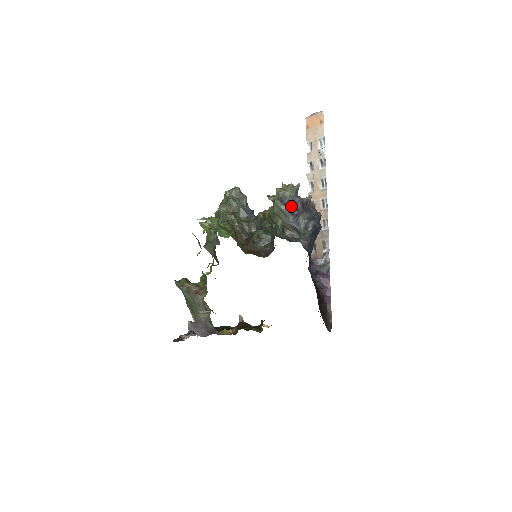
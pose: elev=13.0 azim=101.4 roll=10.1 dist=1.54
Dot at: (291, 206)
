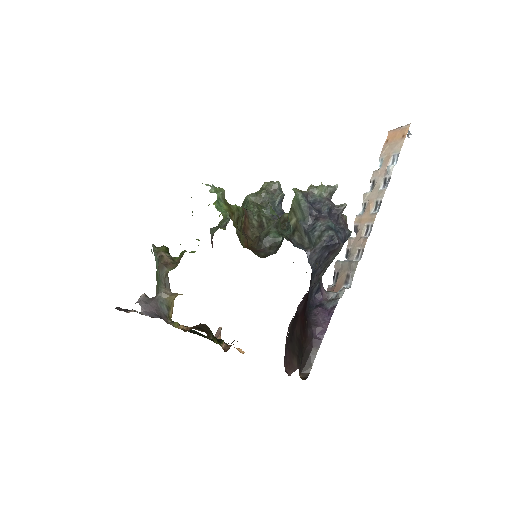
Dot at: (315, 207)
